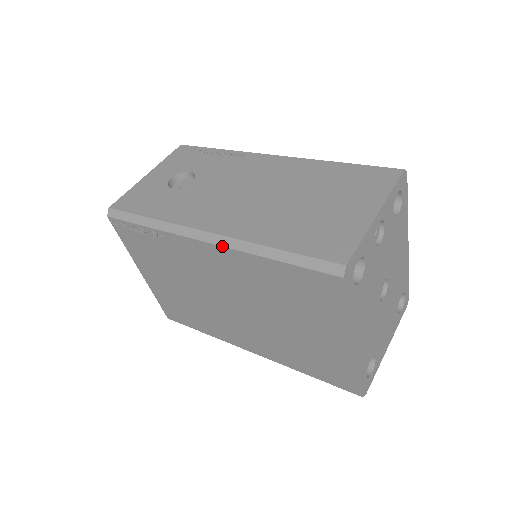
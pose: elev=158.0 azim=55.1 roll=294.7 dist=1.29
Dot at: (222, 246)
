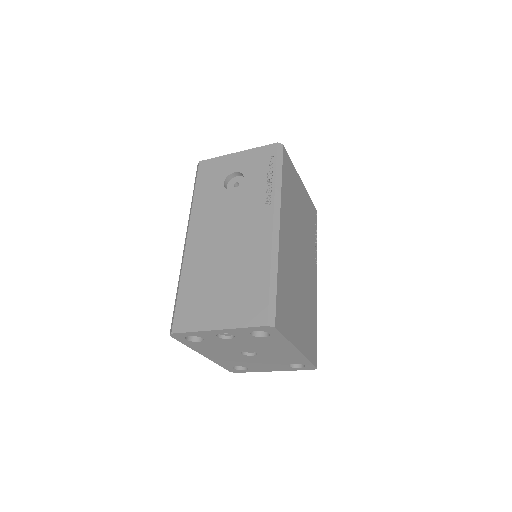
Dot at: (183, 254)
